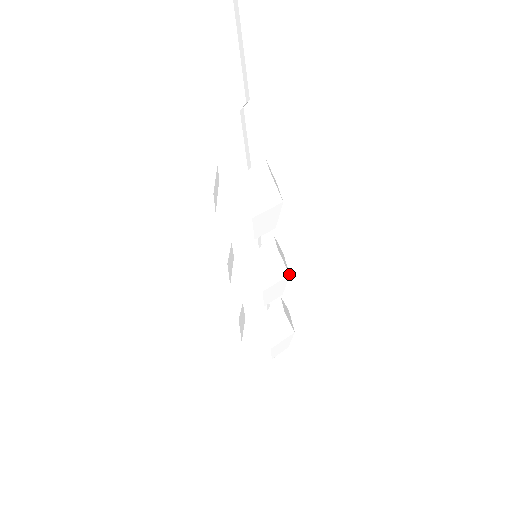
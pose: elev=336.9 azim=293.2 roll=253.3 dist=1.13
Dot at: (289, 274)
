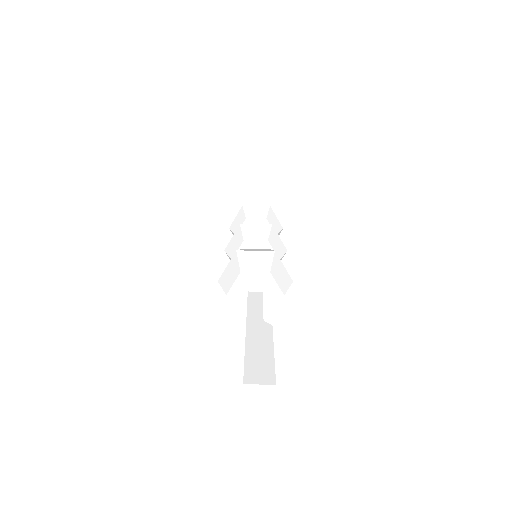
Dot at: occluded
